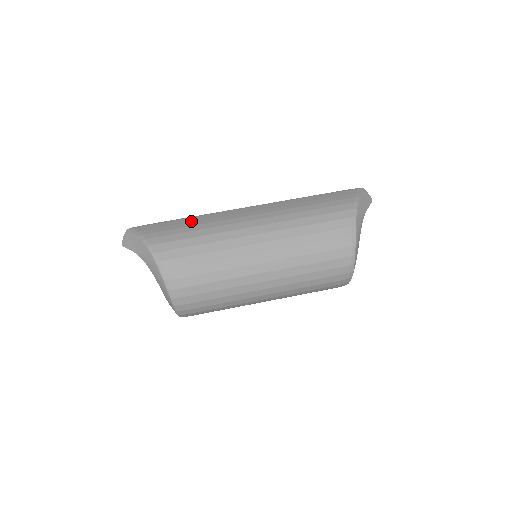
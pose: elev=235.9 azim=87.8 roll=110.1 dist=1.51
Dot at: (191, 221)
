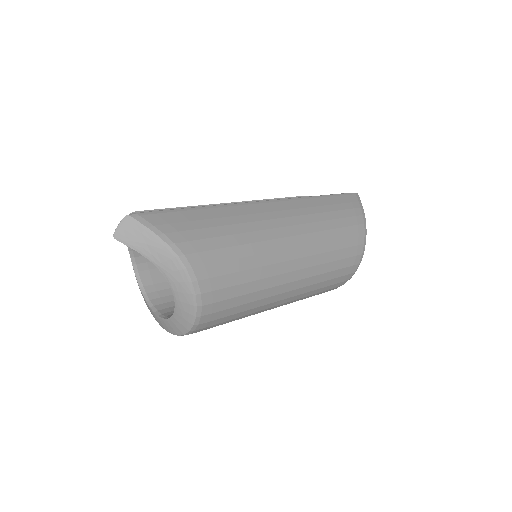
Dot at: (218, 216)
